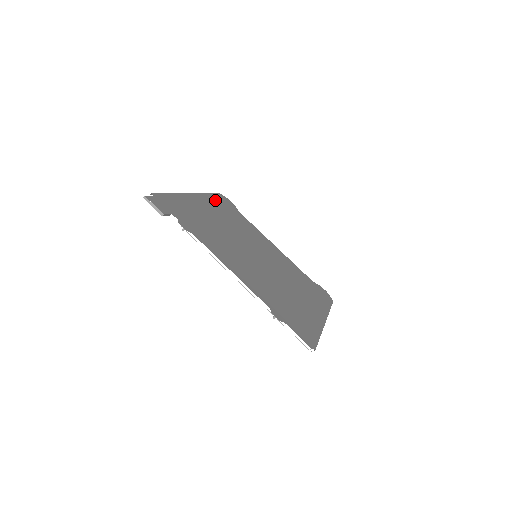
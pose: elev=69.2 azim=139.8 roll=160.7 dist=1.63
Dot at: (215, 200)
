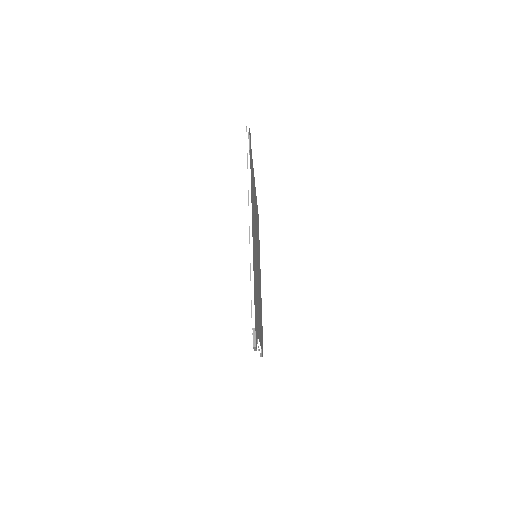
Dot at: (251, 176)
